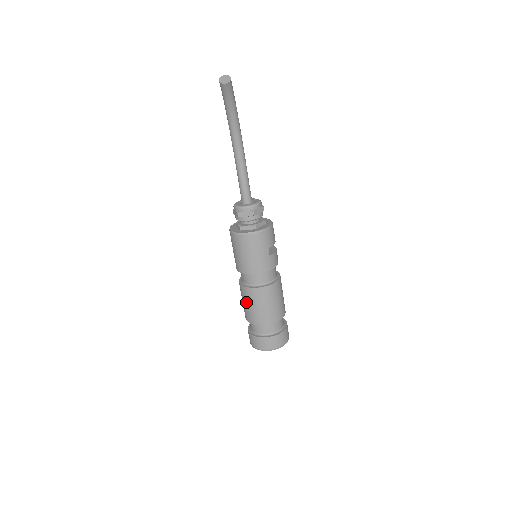
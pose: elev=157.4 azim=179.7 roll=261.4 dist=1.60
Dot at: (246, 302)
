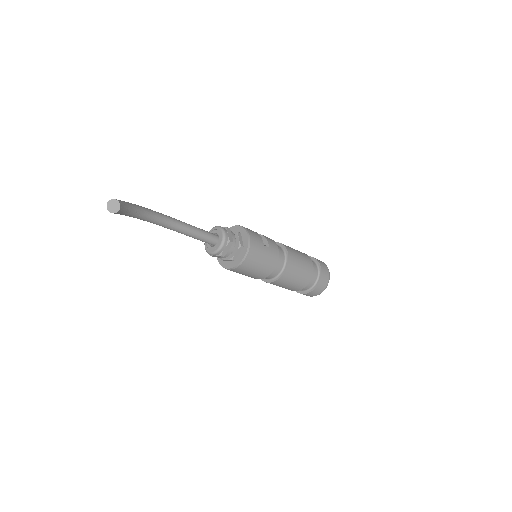
Dot at: (285, 286)
